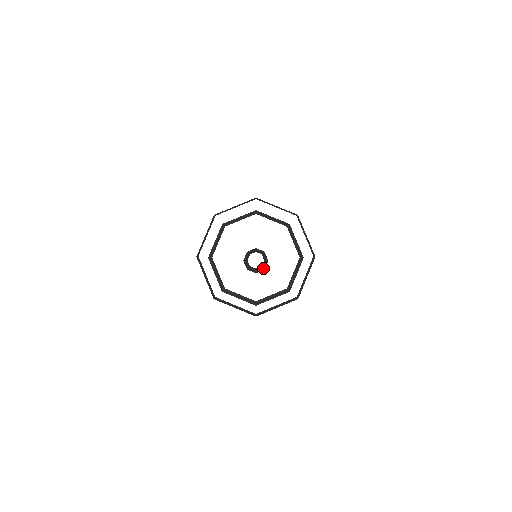
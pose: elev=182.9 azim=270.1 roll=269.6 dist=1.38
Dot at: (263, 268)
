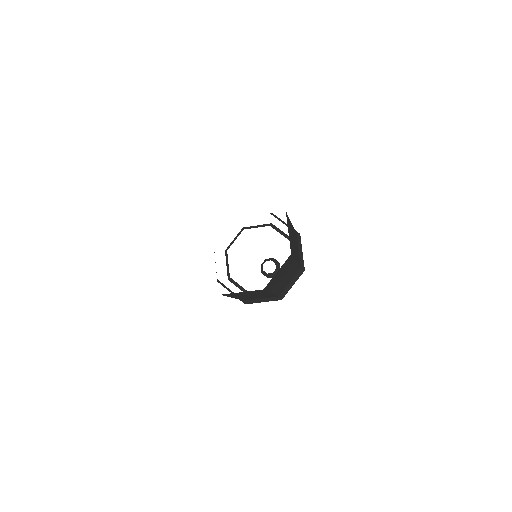
Dot at: occluded
